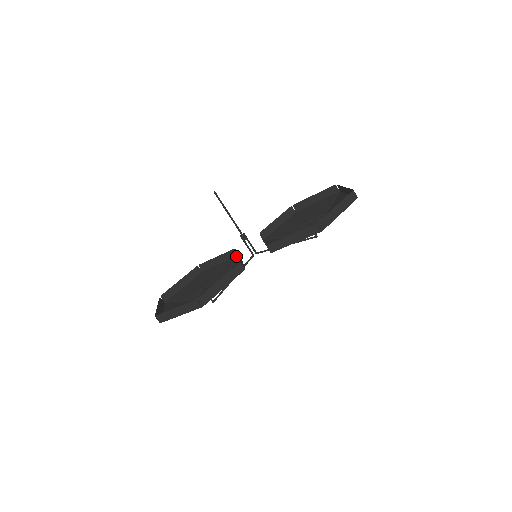
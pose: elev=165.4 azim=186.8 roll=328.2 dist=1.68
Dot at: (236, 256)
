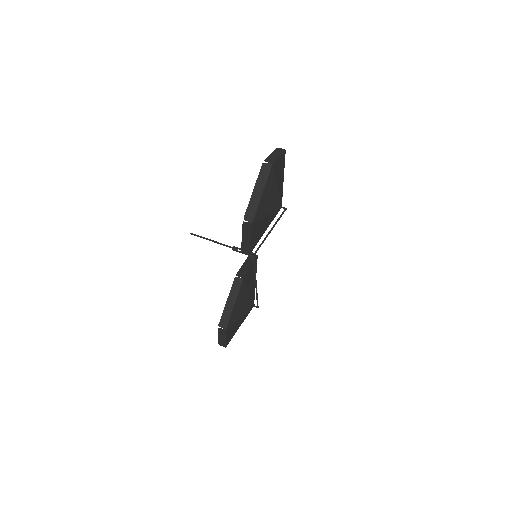
Dot at: occluded
